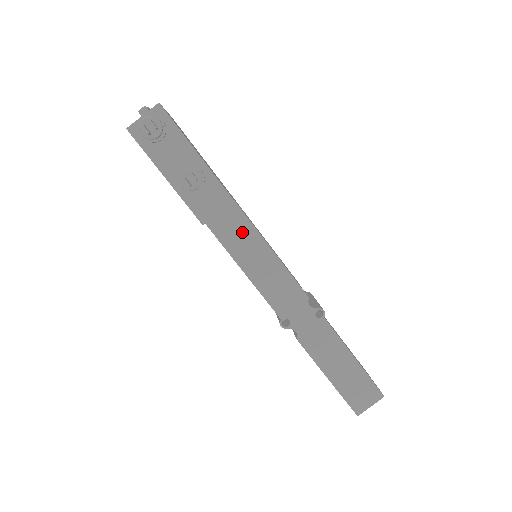
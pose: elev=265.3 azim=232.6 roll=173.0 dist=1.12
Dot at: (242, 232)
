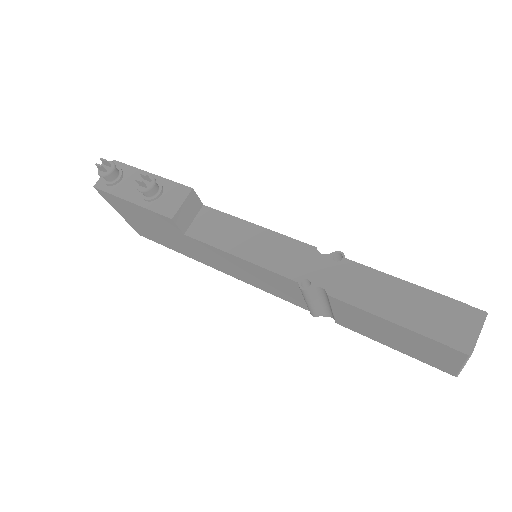
Dot at: (221, 225)
